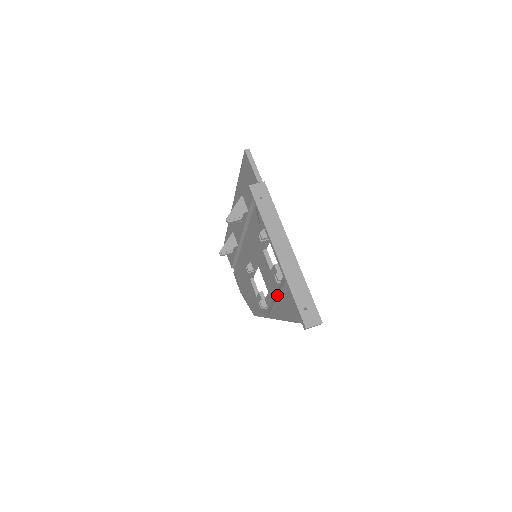
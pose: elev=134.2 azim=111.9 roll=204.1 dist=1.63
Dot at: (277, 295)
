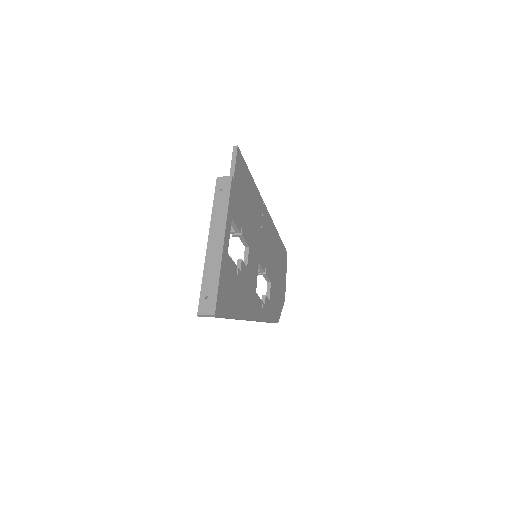
Dot at: occluded
